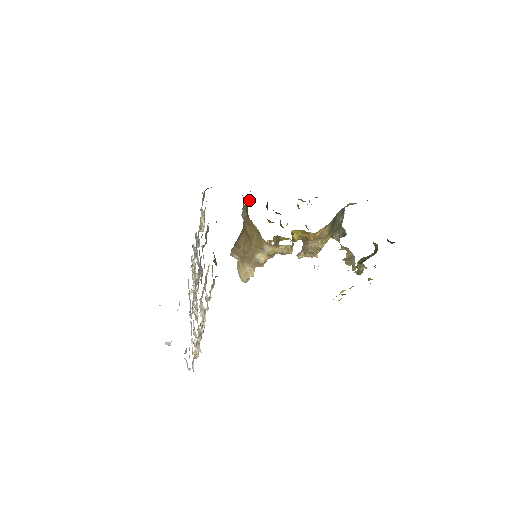
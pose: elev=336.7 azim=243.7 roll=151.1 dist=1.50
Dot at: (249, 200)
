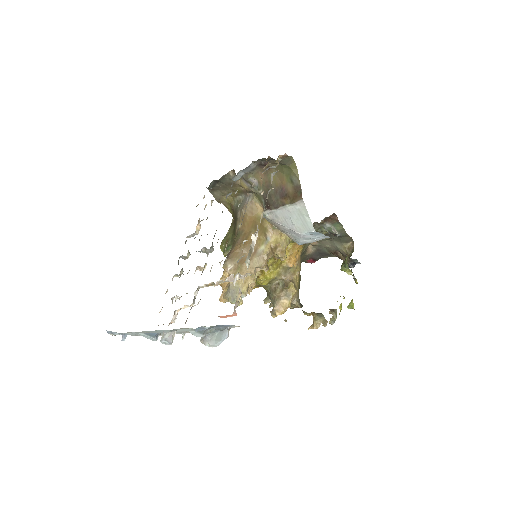
Dot at: (232, 227)
